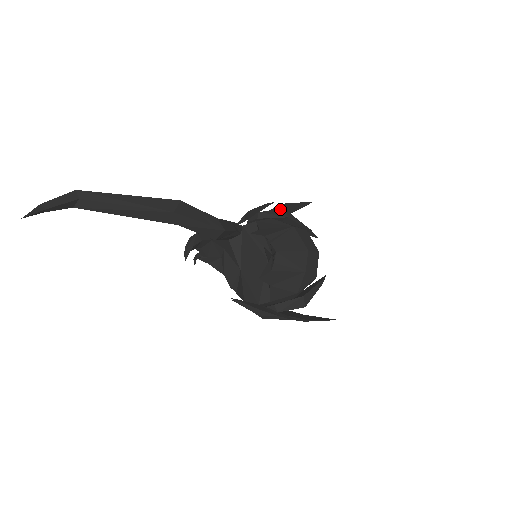
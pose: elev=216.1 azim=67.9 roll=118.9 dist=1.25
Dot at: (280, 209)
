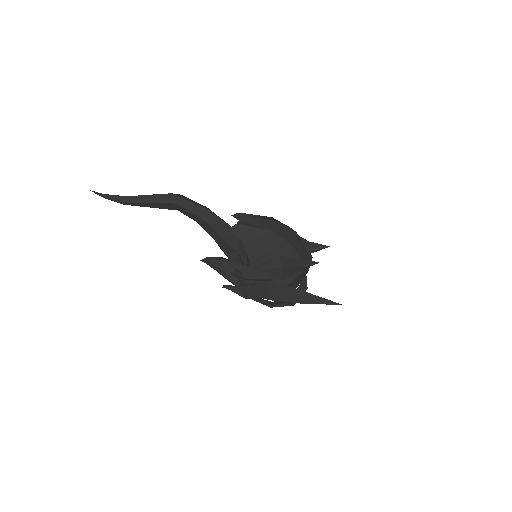
Dot at: occluded
